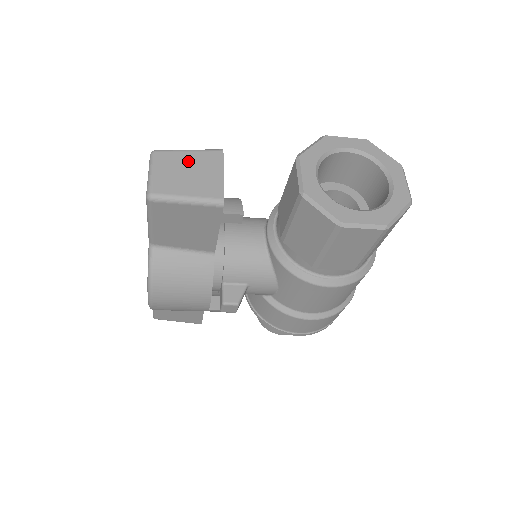
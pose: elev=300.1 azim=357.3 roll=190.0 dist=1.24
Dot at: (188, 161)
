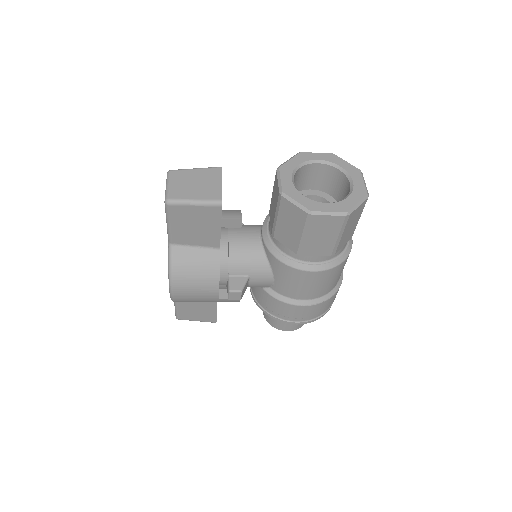
Dot at: (195, 176)
